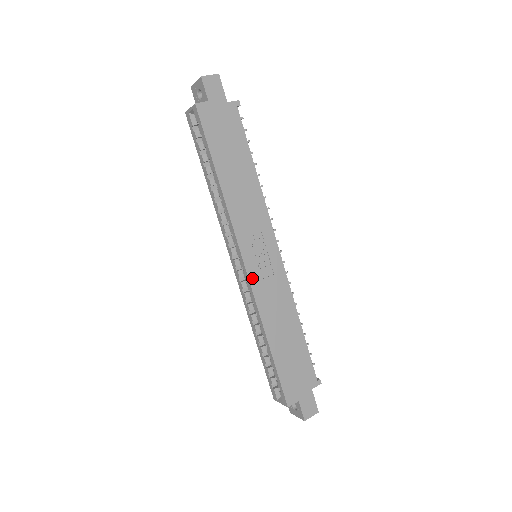
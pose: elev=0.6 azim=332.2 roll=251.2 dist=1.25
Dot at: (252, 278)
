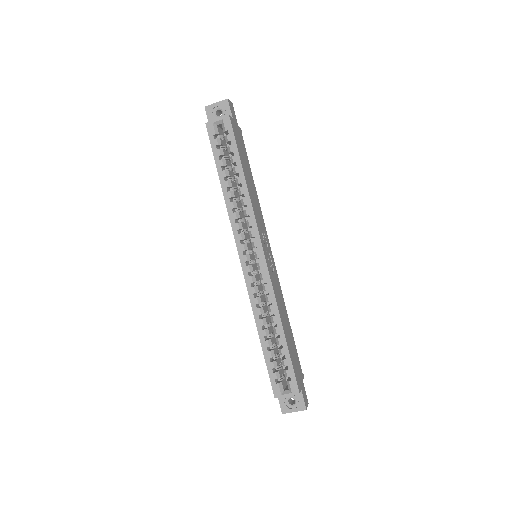
Dot at: (268, 268)
